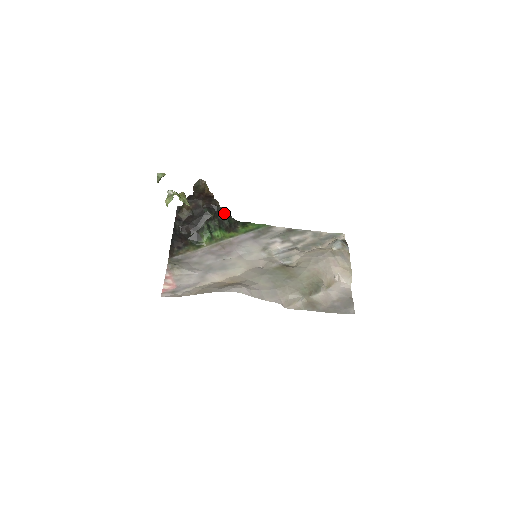
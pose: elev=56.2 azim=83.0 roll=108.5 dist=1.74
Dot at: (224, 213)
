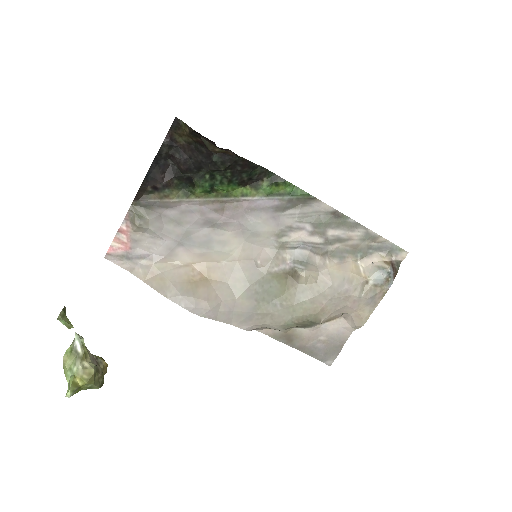
Dot at: (246, 166)
